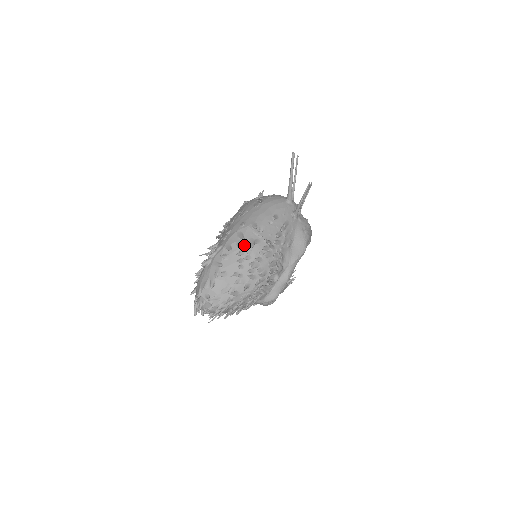
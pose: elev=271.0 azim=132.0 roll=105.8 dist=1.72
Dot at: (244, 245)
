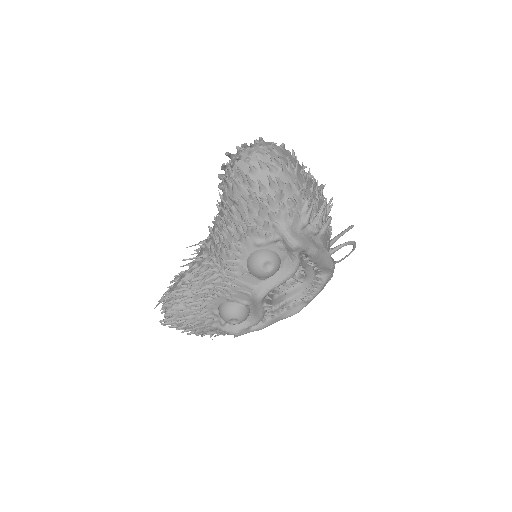
Dot at: (315, 180)
